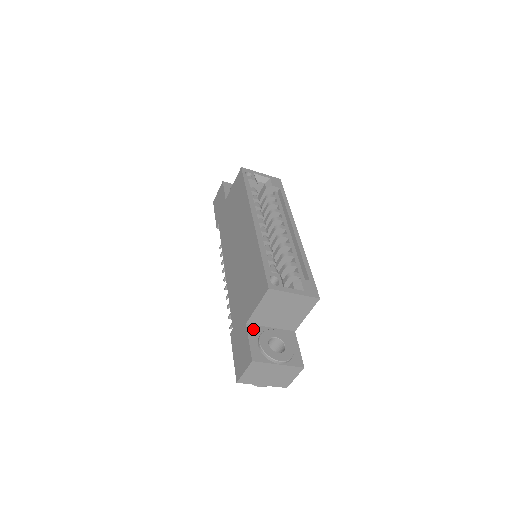
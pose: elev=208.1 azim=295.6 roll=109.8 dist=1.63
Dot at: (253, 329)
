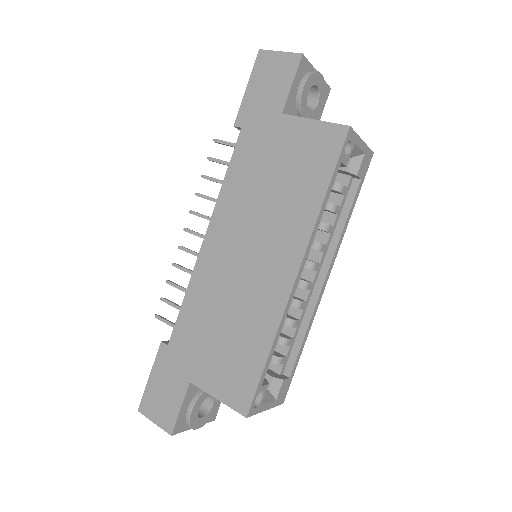
Dot at: (193, 388)
